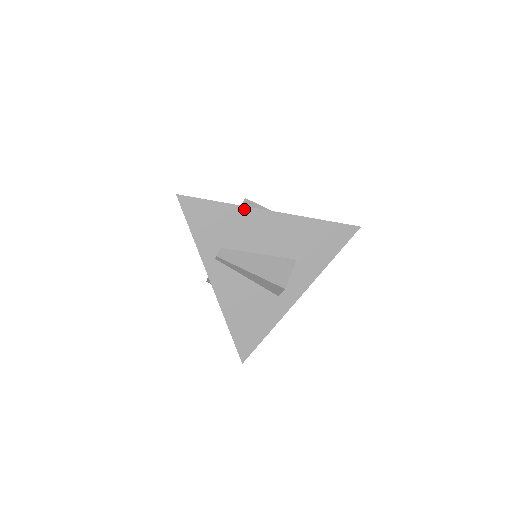
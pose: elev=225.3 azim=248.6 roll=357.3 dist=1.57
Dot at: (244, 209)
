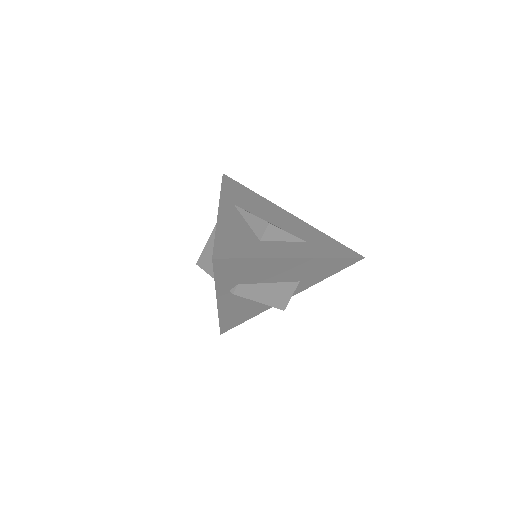
Dot at: (274, 260)
